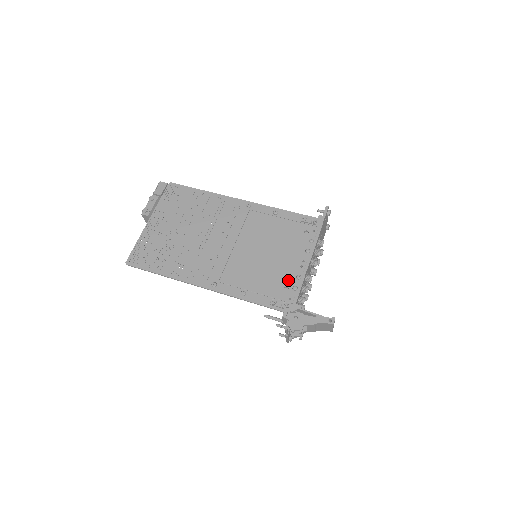
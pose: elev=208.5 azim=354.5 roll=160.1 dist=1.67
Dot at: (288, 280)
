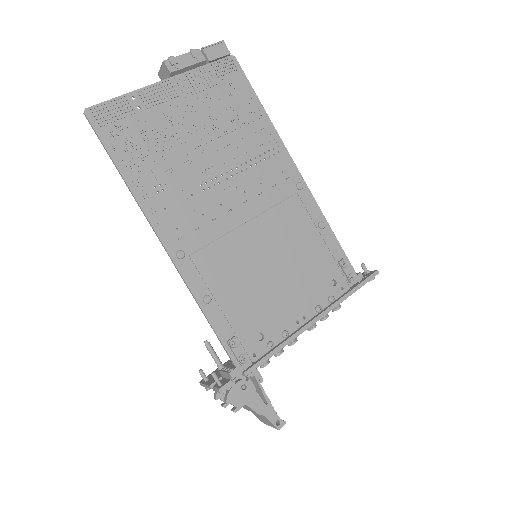
Dot at: (271, 327)
